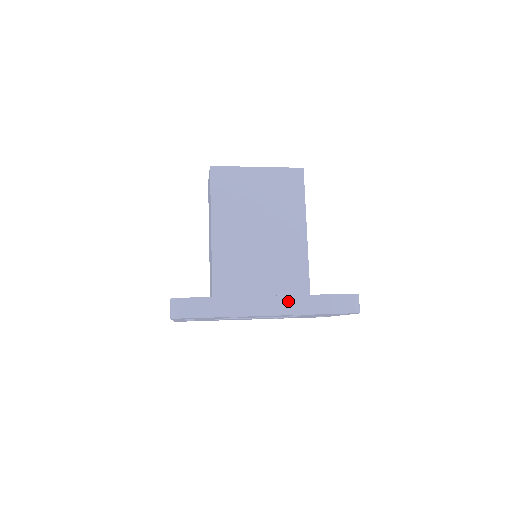
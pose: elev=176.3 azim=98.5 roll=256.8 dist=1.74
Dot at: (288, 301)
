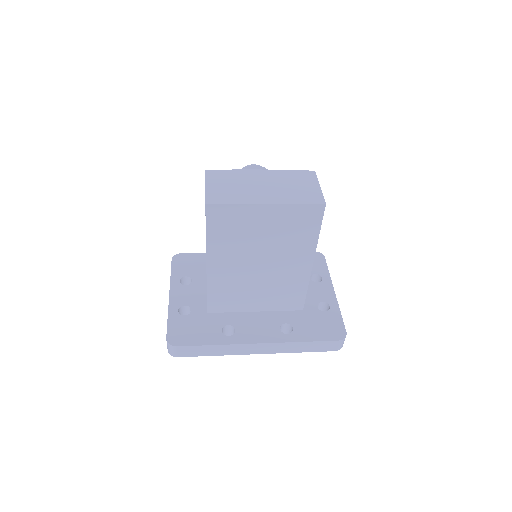
Dot at: (277, 346)
